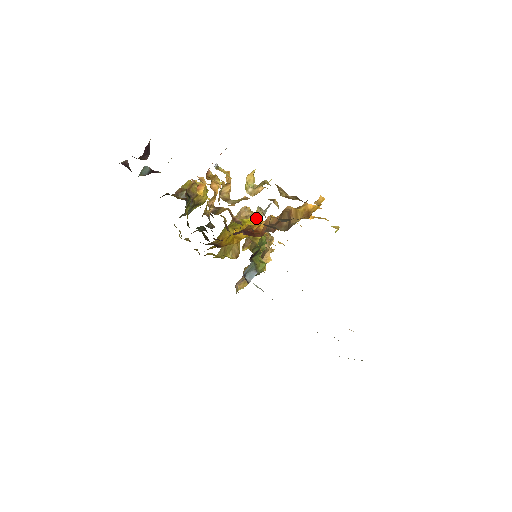
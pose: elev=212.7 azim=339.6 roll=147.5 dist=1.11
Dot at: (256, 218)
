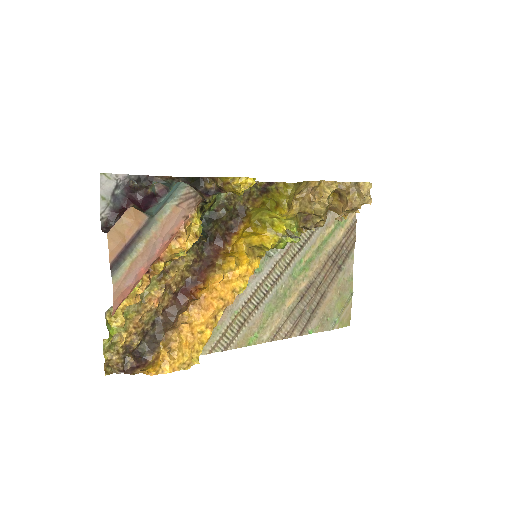
Dot at: (285, 231)
